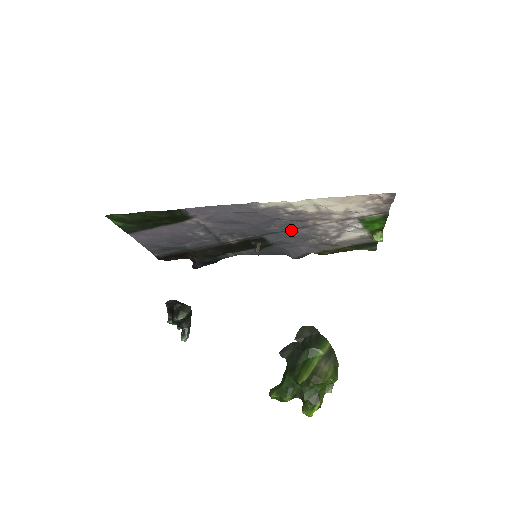
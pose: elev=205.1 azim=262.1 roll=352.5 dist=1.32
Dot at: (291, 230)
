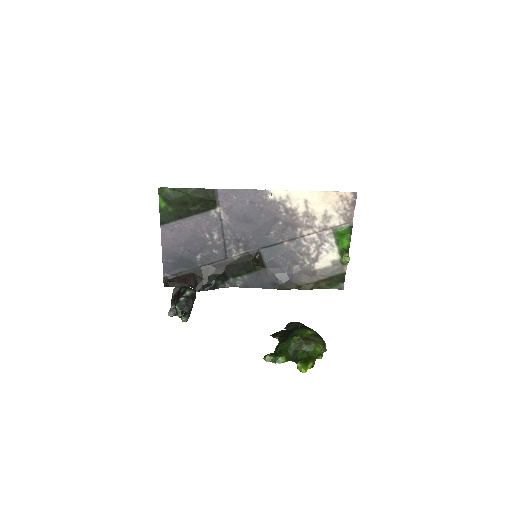
Dot at: (283, 243)
